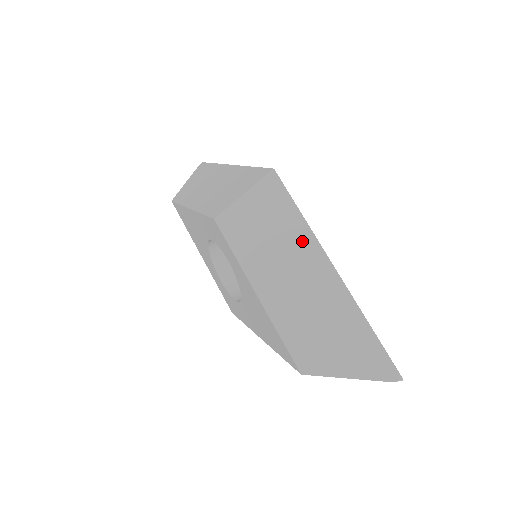
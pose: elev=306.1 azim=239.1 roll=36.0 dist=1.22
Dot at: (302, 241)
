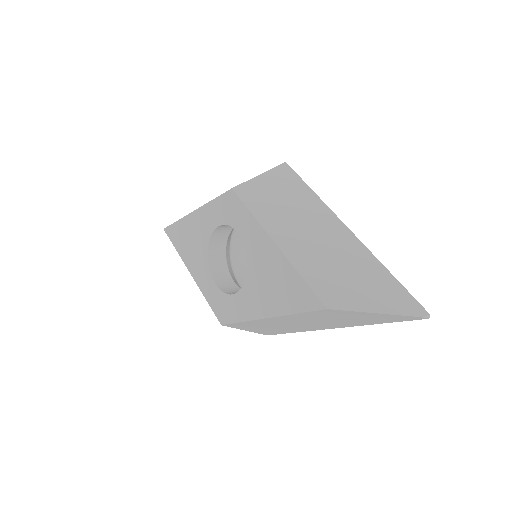
Dot at: (315, 208)
